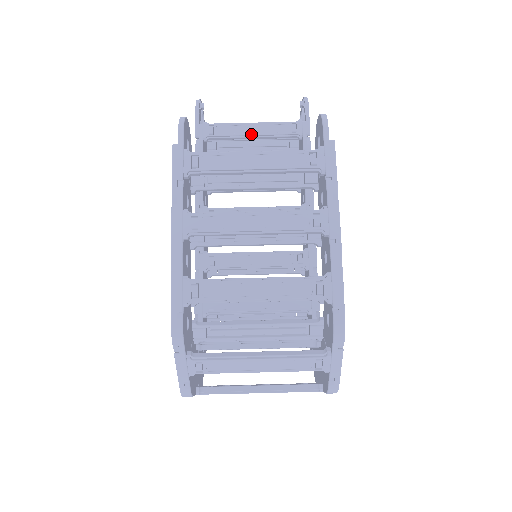
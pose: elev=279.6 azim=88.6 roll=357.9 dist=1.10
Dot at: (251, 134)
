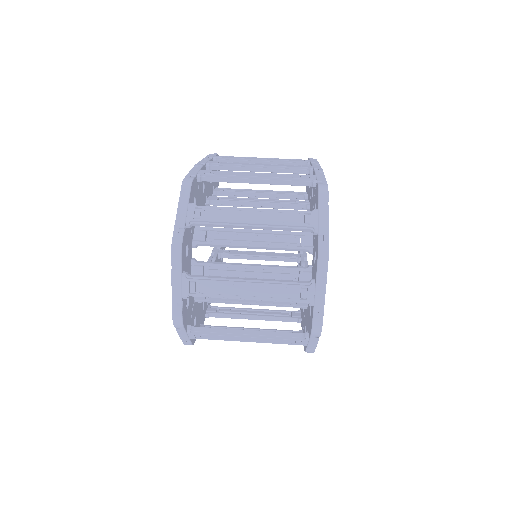
Dot at: occluded
